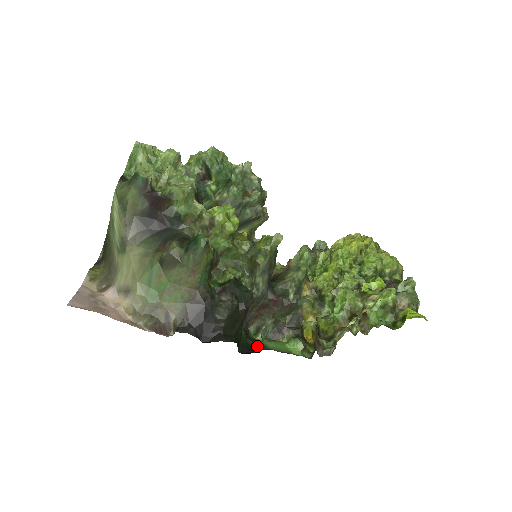
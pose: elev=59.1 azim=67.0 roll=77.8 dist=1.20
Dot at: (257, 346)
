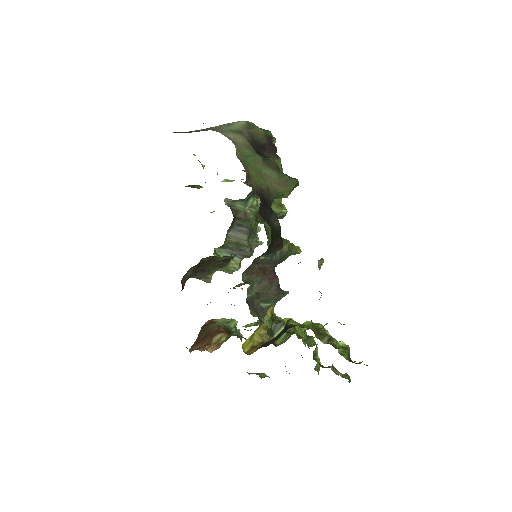
Dot at: occluded
